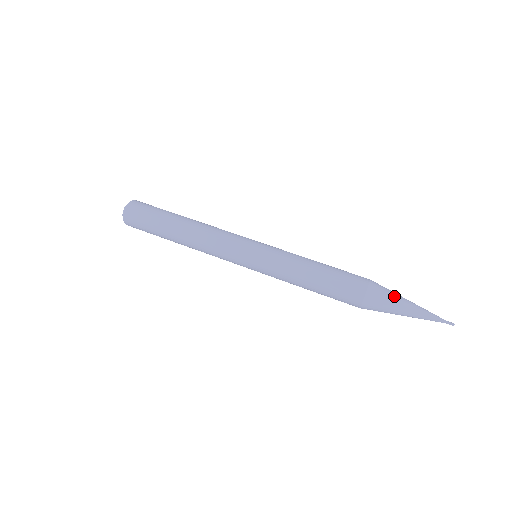
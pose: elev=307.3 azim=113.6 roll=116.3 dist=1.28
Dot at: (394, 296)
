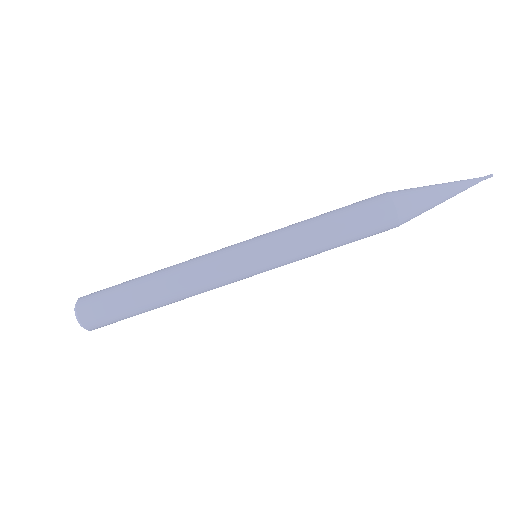
Dot at: (422, 190)
